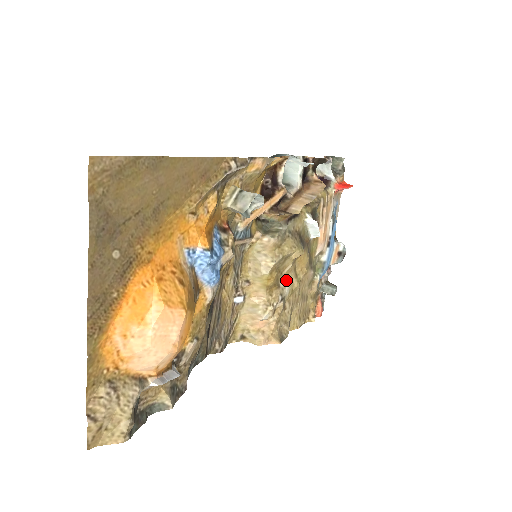
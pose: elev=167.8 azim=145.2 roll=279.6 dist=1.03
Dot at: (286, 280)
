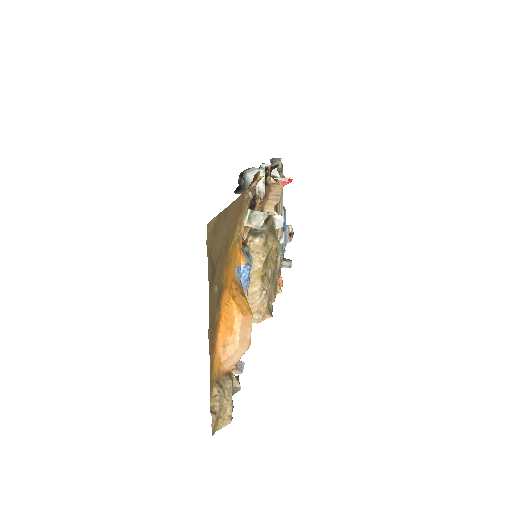
Dot at: (269, 267)
